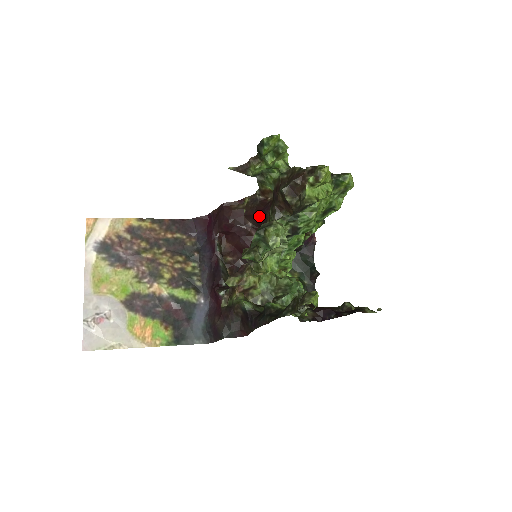
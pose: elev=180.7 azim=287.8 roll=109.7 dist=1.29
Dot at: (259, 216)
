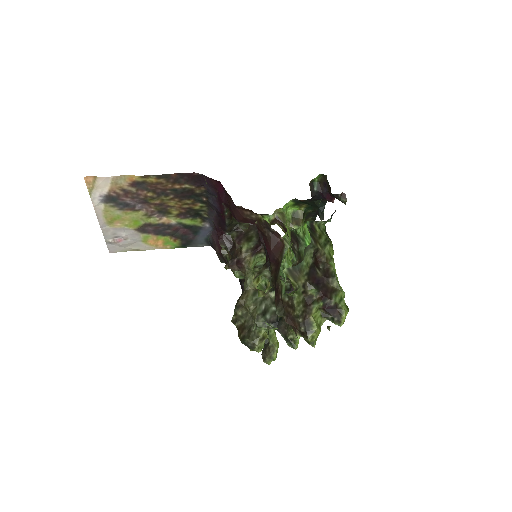
Dot at: (266, 246)
